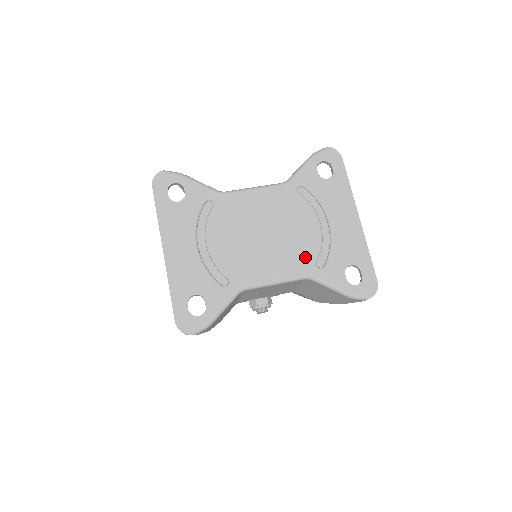
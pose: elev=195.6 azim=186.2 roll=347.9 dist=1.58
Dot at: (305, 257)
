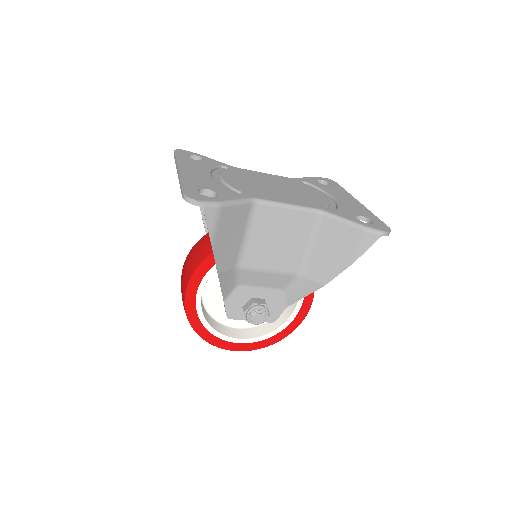
Dot at: (315, 203)
